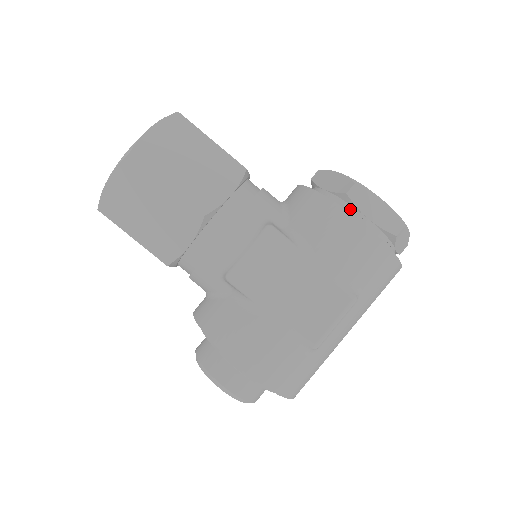
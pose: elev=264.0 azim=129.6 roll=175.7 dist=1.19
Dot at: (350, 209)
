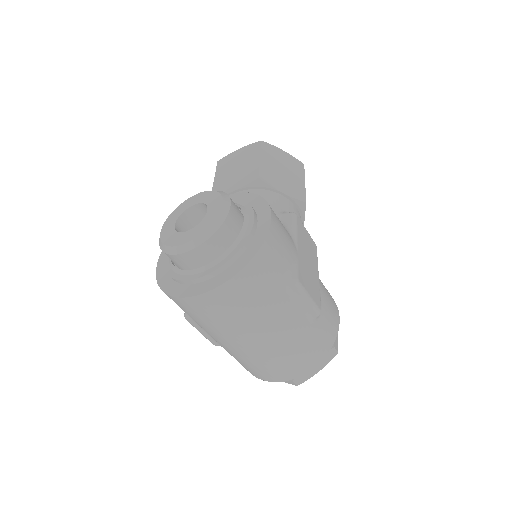
Dot at: occluded
